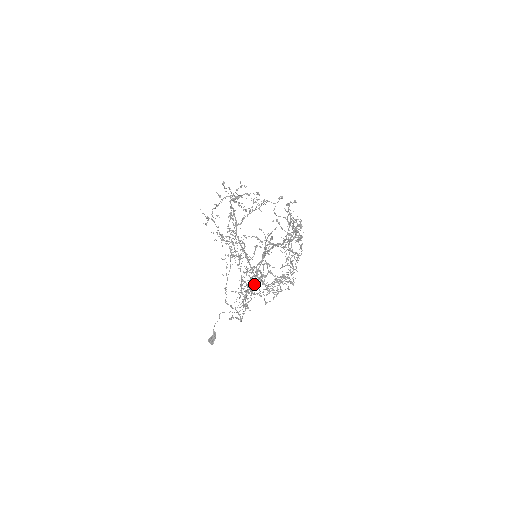
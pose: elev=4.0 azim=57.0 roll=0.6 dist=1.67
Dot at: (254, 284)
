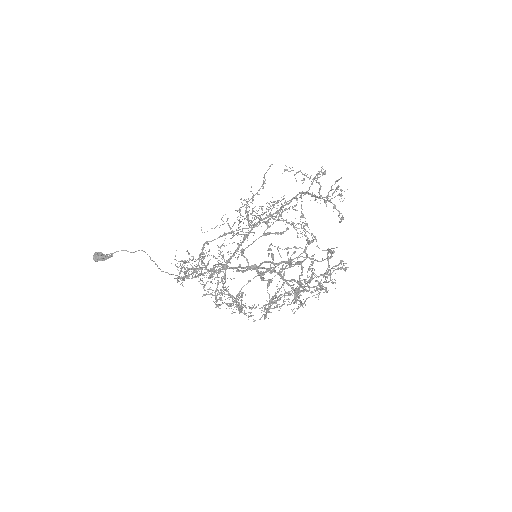
Dot at: occluded
